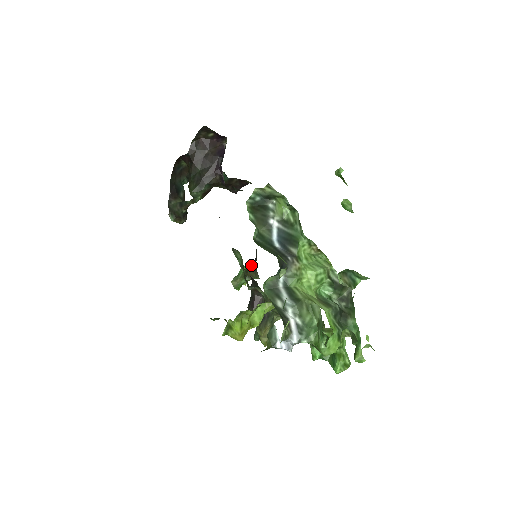
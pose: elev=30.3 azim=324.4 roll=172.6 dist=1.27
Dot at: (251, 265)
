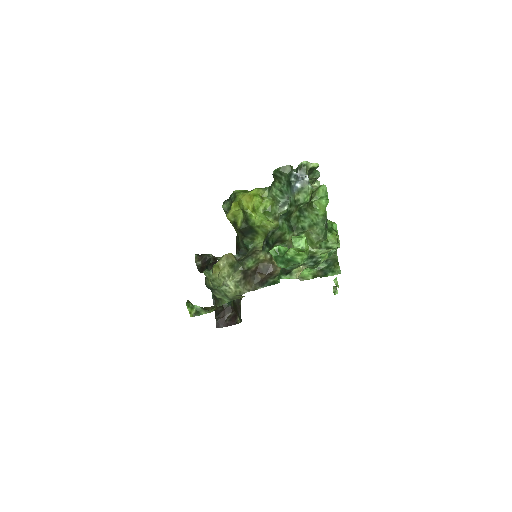
Dot at: occluded
